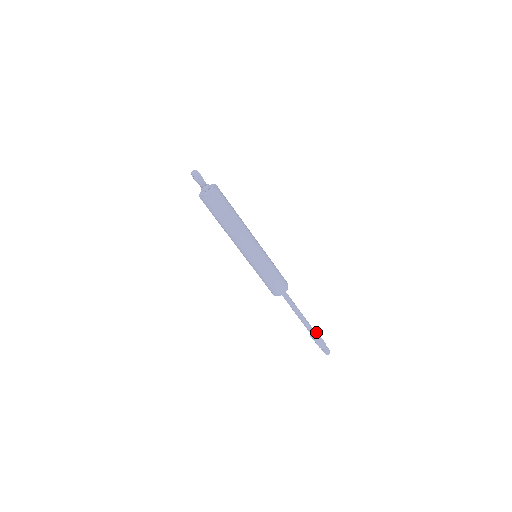
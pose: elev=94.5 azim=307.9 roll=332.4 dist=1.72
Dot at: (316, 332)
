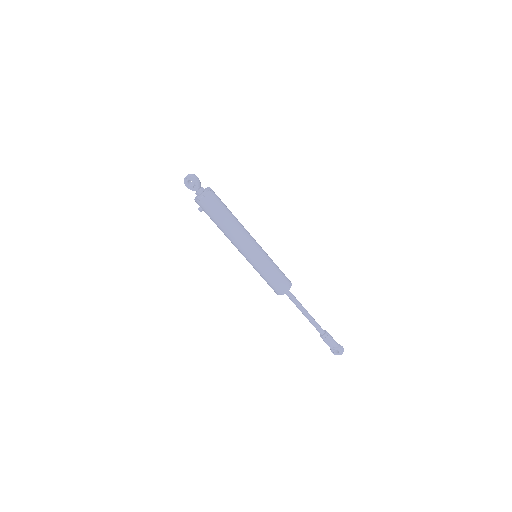
Dot at: (325, 330)
